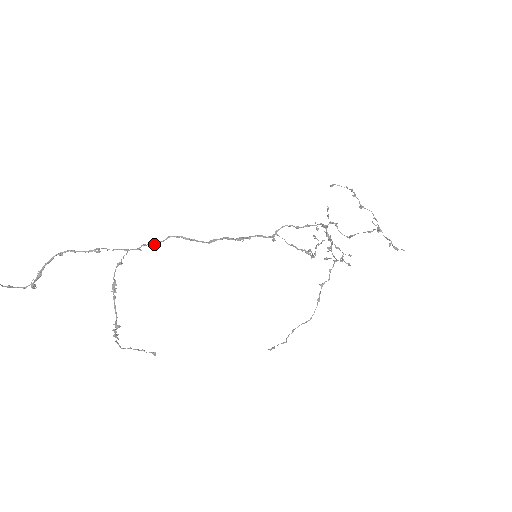
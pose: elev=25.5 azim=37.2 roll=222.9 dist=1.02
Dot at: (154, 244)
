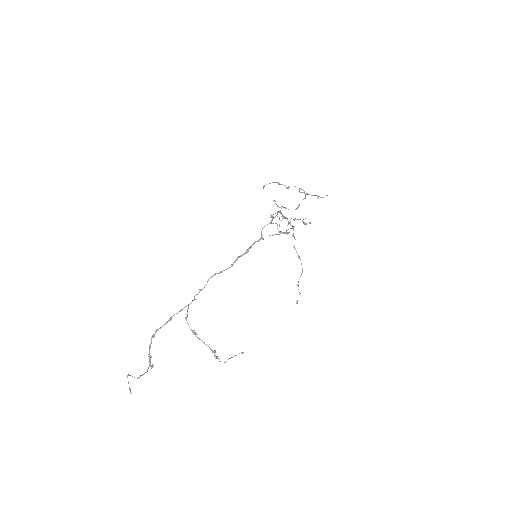
Dot at: occluded
